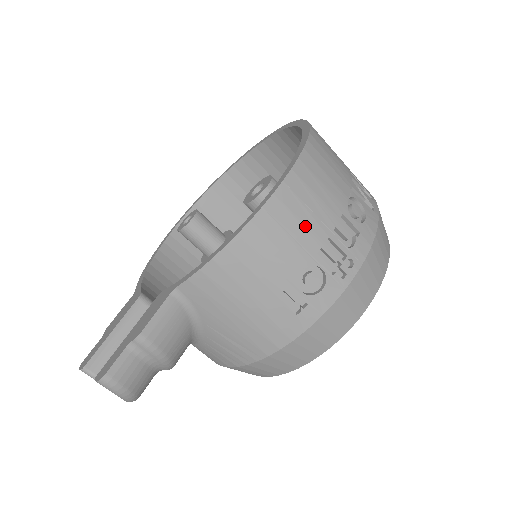
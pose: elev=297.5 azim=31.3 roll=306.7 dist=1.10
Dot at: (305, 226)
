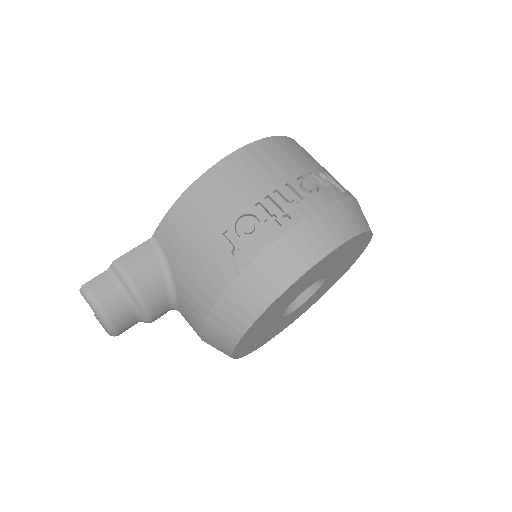
Dot at: (246, 184)
